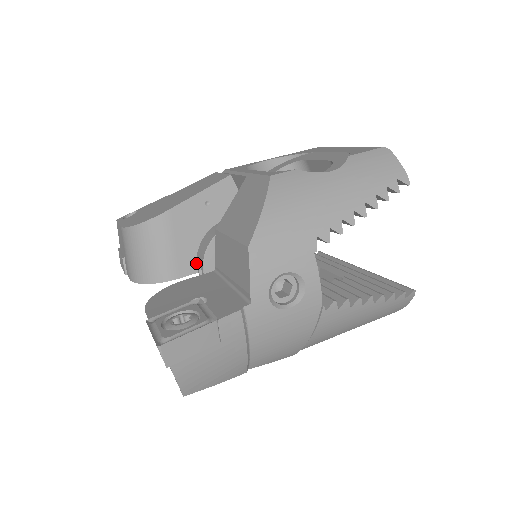
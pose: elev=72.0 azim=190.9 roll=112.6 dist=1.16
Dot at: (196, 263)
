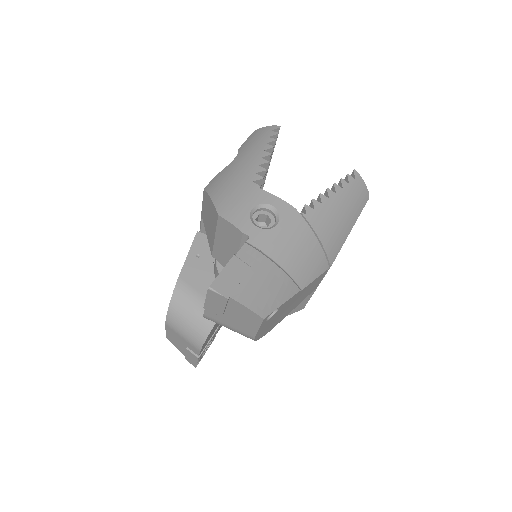
Dot at: occluded
